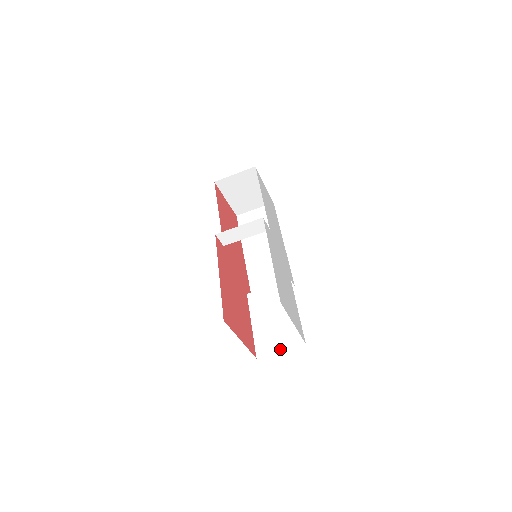
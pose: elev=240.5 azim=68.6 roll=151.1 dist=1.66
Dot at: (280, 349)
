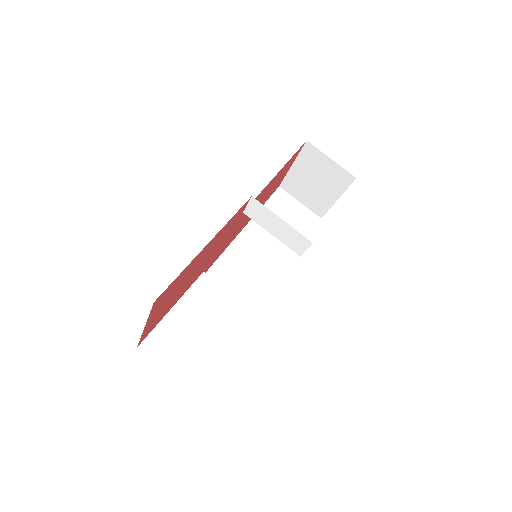
Dot at: (168, 367)
